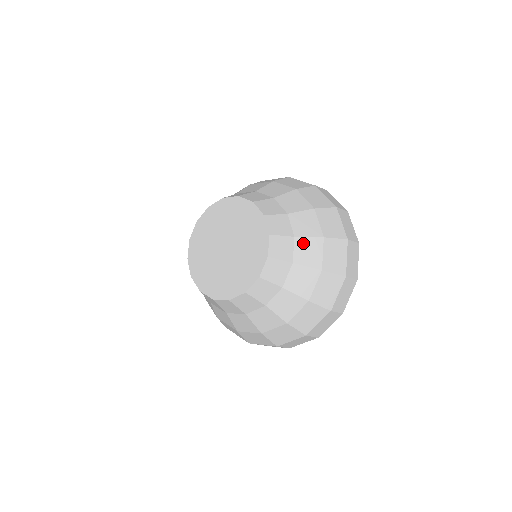
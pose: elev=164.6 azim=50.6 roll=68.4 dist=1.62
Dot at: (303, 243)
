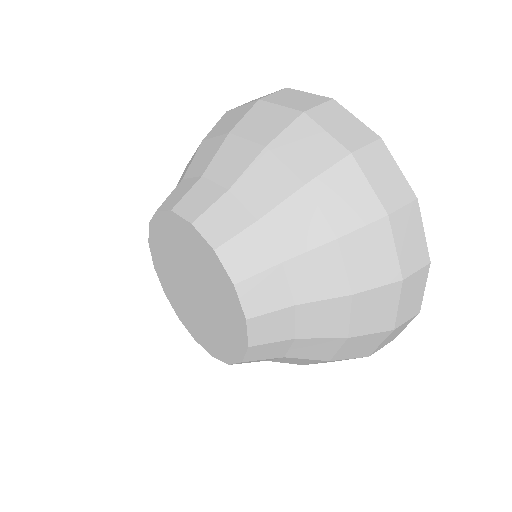
Dot at: (312, 310)
